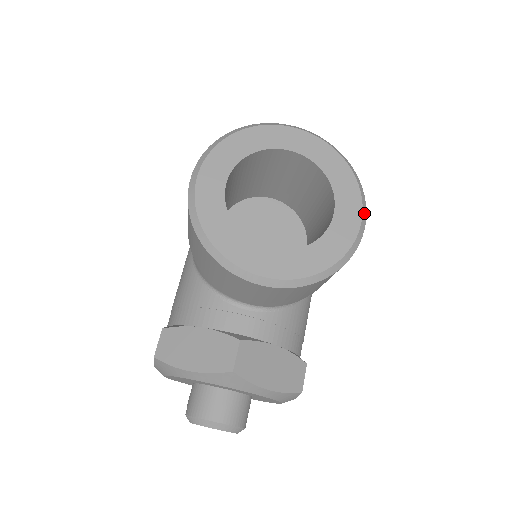
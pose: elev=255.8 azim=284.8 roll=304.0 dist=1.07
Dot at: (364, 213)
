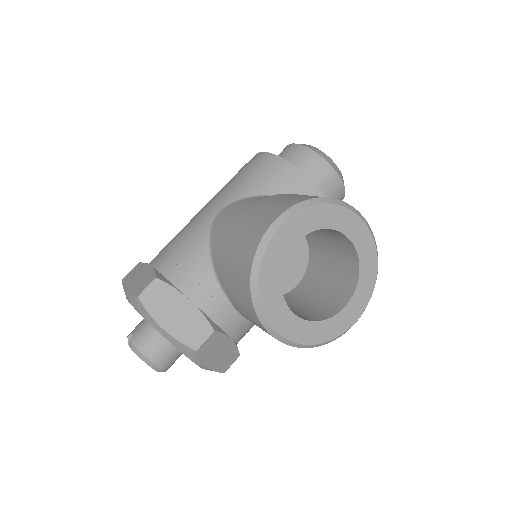
Dot at: occluded
